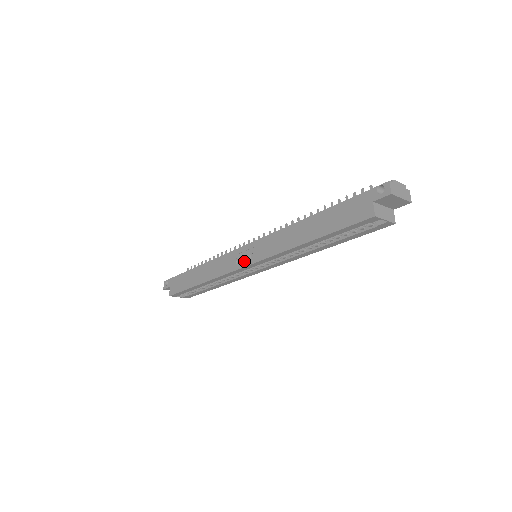
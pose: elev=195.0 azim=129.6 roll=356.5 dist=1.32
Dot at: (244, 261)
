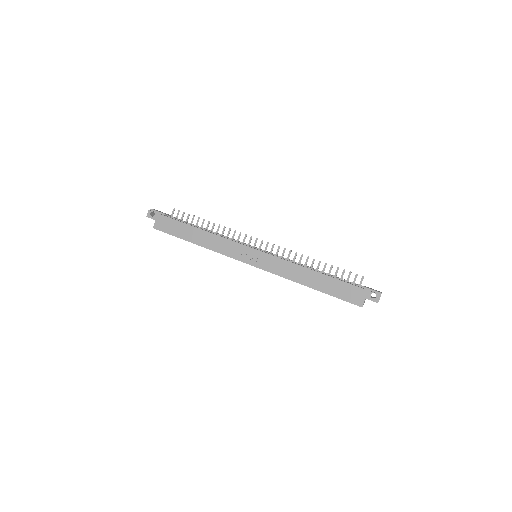
Dot at: (250, 260)
